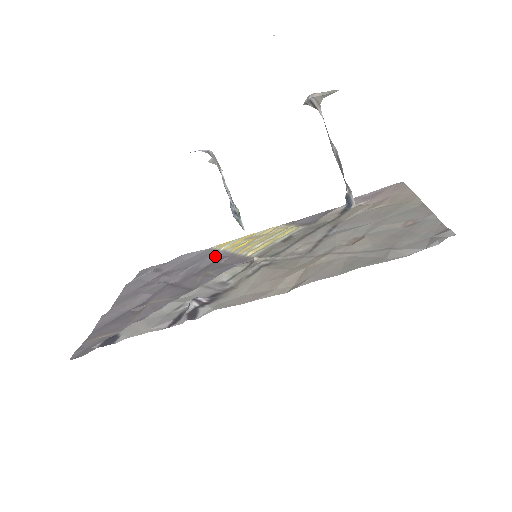
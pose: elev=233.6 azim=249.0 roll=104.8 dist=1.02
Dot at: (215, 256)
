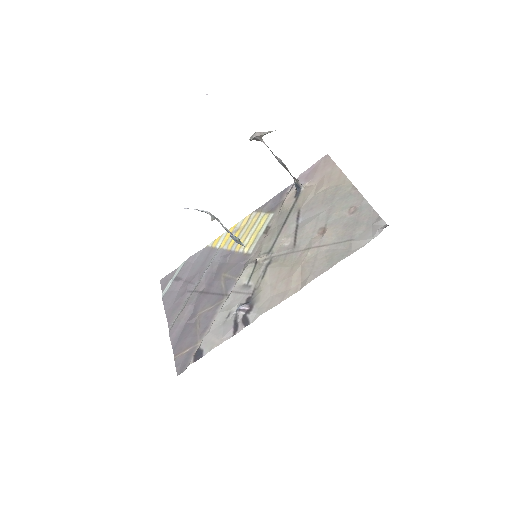
Dot at: (218, 256)
